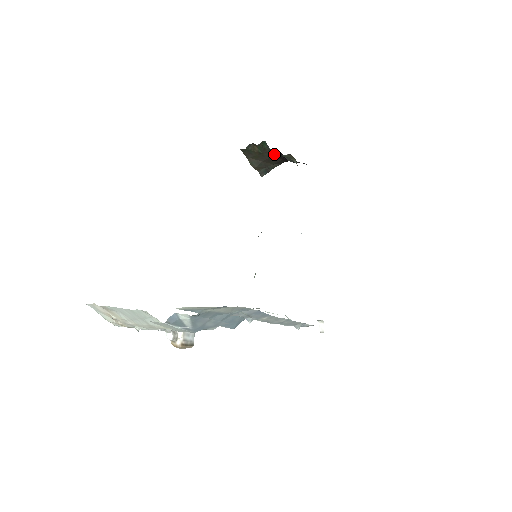
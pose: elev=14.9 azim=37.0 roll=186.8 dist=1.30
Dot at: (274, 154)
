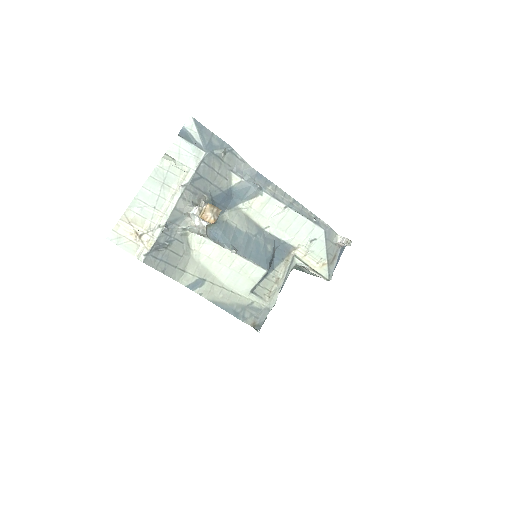
Dot at: occluded
